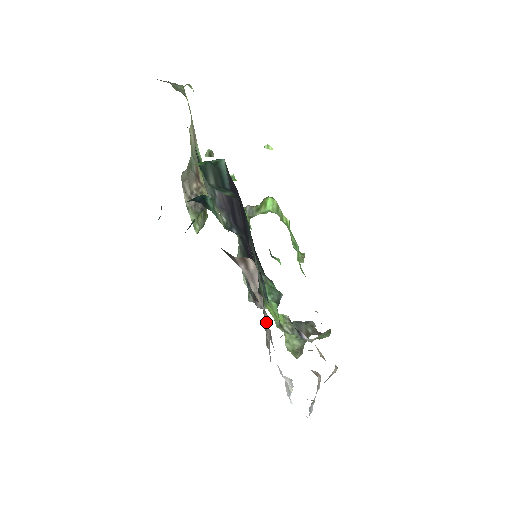
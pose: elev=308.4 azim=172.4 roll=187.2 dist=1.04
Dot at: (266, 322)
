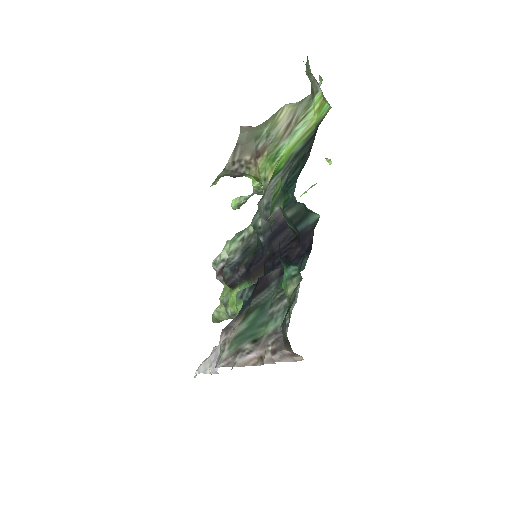
Dot at: (249, 356)
